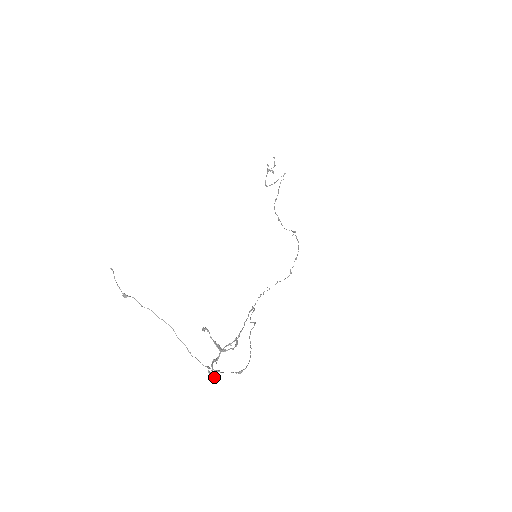
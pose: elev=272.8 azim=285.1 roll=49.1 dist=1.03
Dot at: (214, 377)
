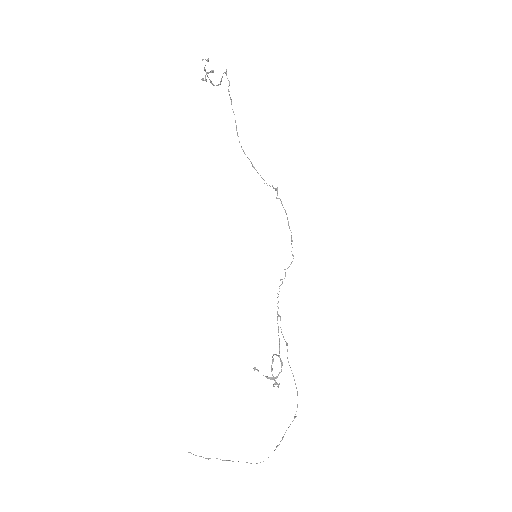
Dot at: (278, 387)
